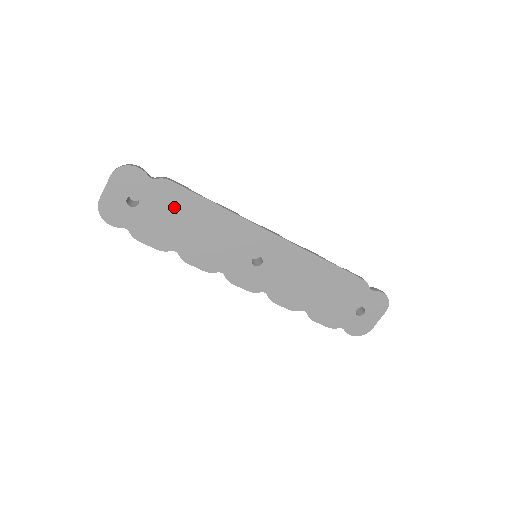
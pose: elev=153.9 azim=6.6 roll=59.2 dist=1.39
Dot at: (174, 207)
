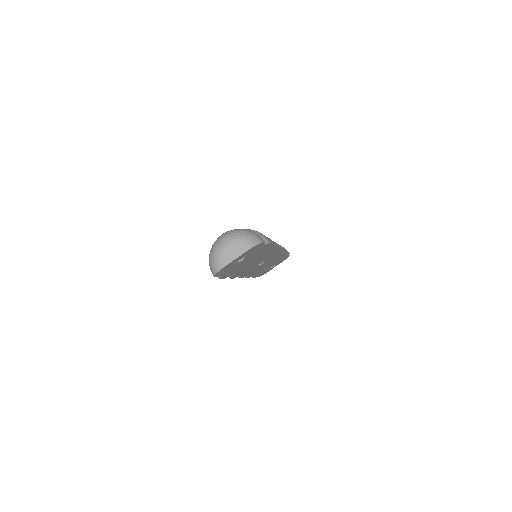
Dot at: (257, 254)
